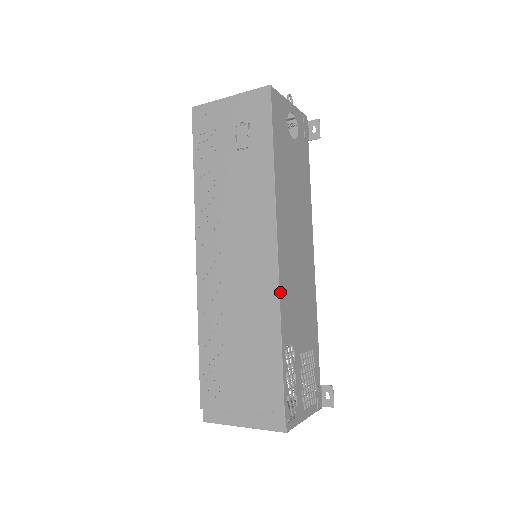
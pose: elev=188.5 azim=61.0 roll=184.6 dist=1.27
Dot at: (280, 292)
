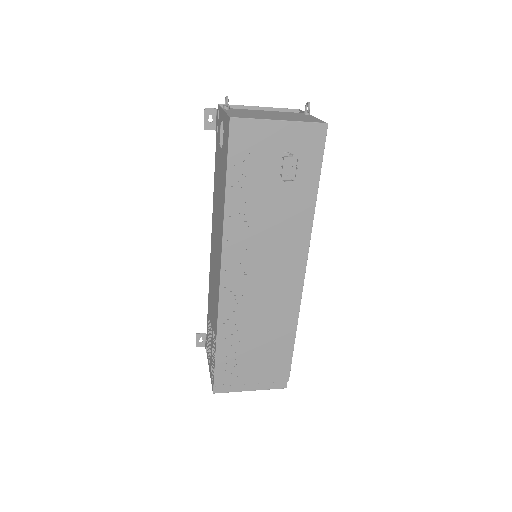
Dot at: (300, 302)
